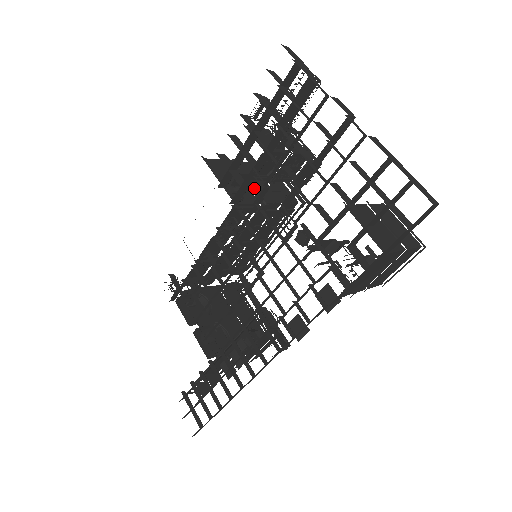
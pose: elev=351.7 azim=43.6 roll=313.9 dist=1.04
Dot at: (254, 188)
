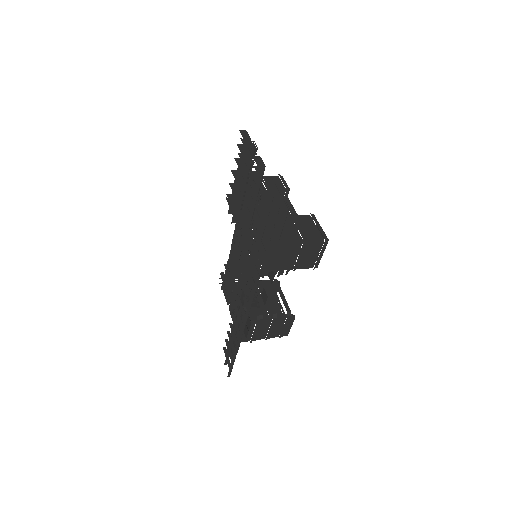
Dot at: (258, 214)
